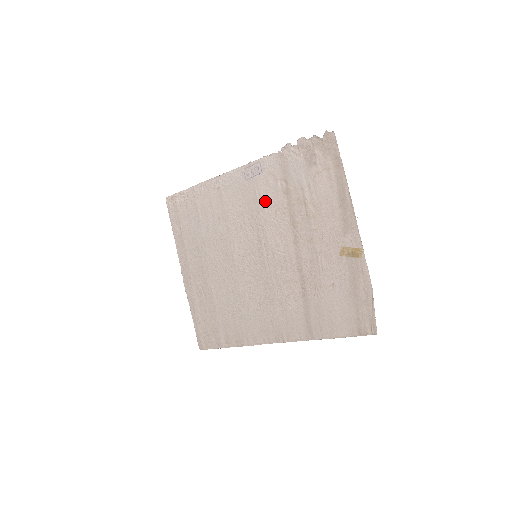
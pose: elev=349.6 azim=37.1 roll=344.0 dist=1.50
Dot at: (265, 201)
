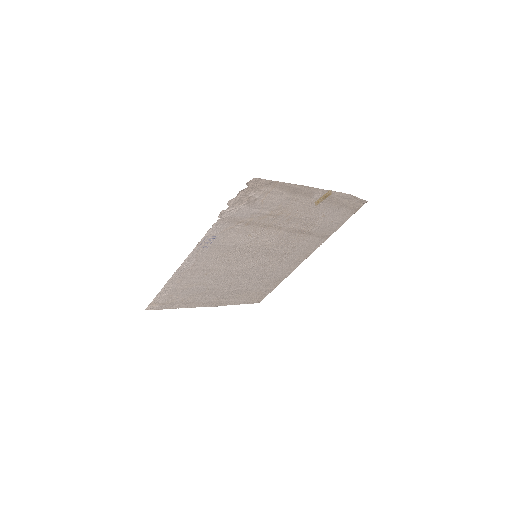
Dot at: (235, 240)
